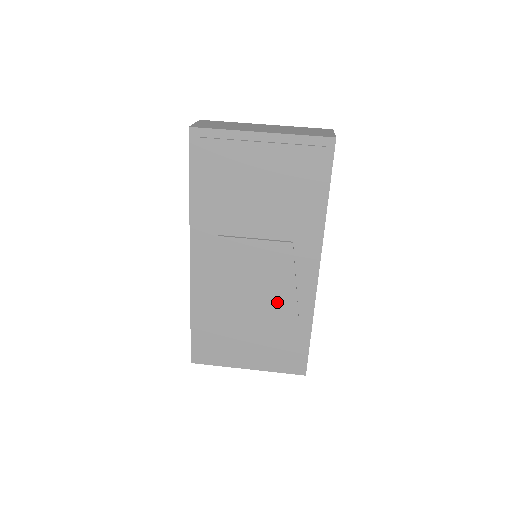
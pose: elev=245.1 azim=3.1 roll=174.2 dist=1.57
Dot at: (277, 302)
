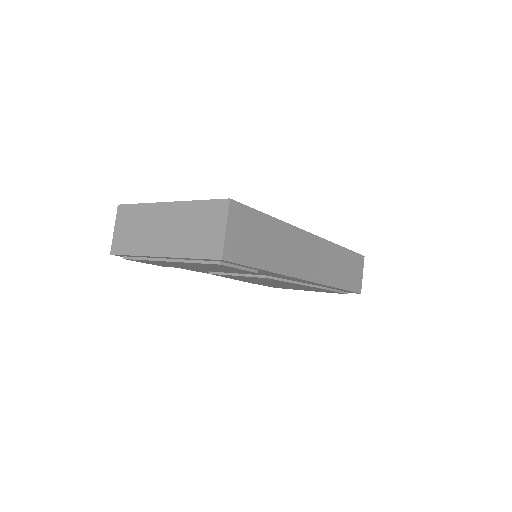
Dot at: (294, 285)
